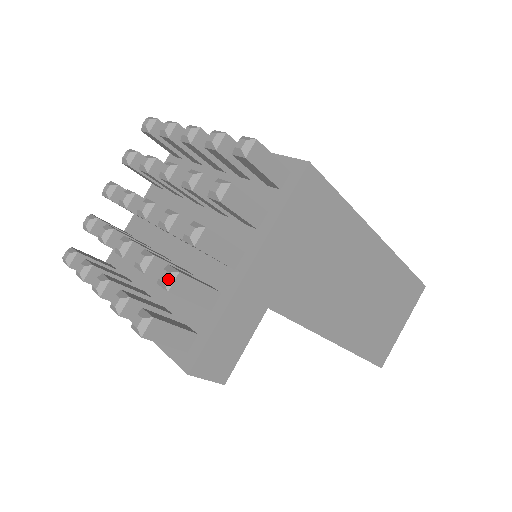
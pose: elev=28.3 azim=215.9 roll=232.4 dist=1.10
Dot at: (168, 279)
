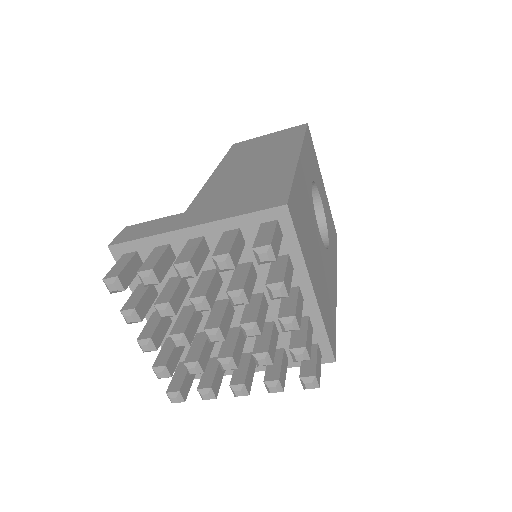
Dot at: occluded
